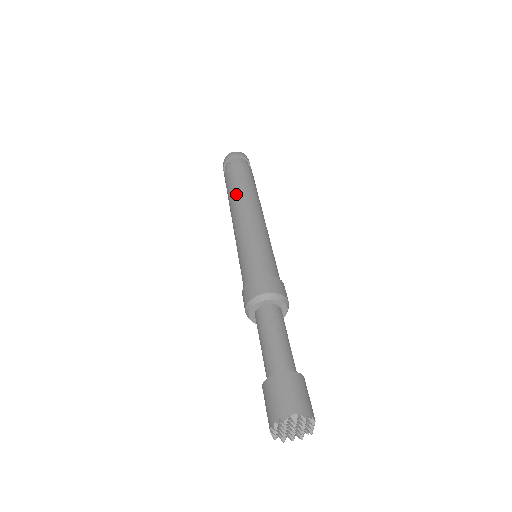
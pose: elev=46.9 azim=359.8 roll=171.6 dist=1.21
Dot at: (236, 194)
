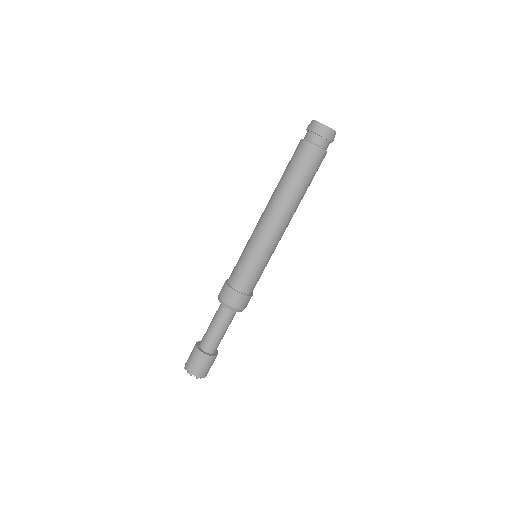
Dot at: (276, 189)
